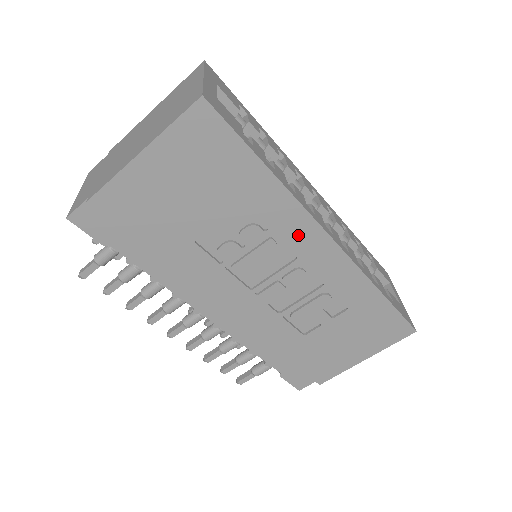
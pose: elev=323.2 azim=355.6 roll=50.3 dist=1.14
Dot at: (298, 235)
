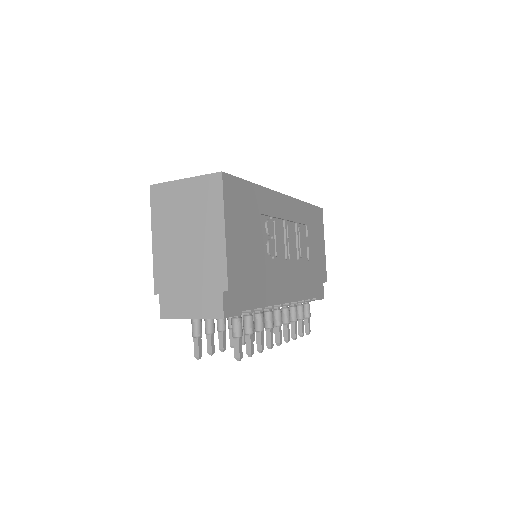
Dot at: (278, 207)
